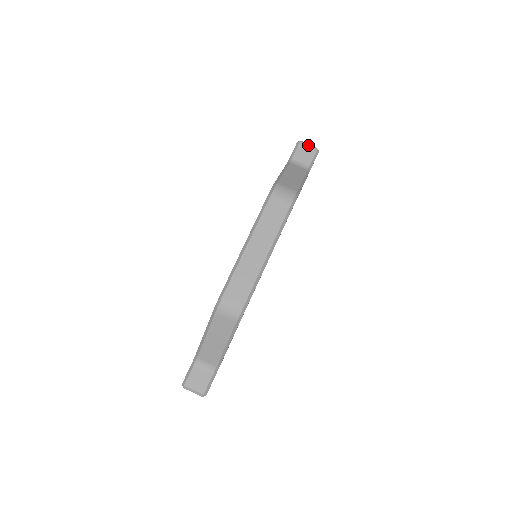
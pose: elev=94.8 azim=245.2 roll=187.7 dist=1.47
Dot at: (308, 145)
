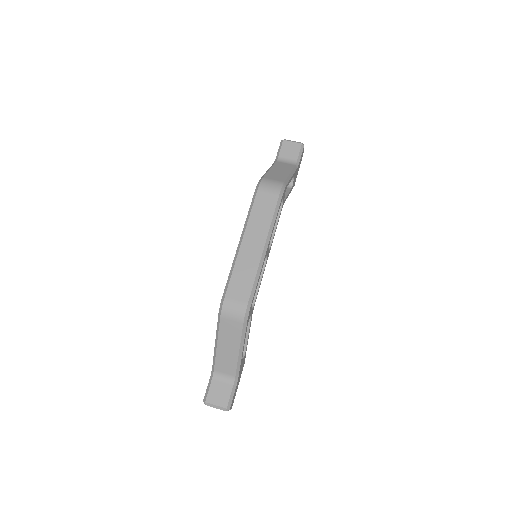
Dot at: (292, 141)
